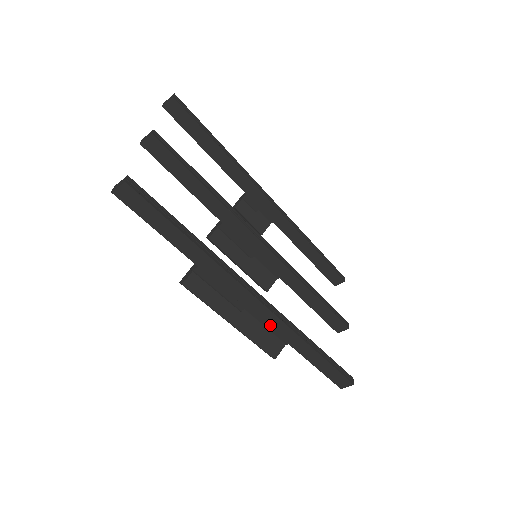
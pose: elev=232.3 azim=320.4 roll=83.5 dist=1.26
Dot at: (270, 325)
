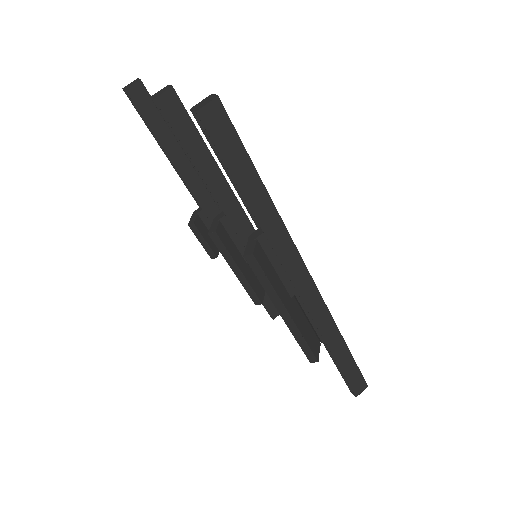
Dot at: (314, 315)
